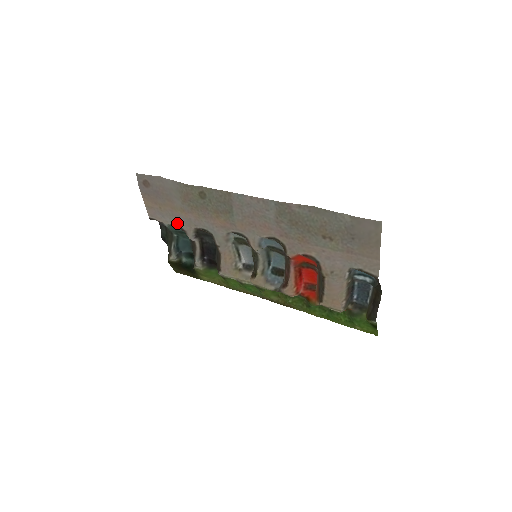
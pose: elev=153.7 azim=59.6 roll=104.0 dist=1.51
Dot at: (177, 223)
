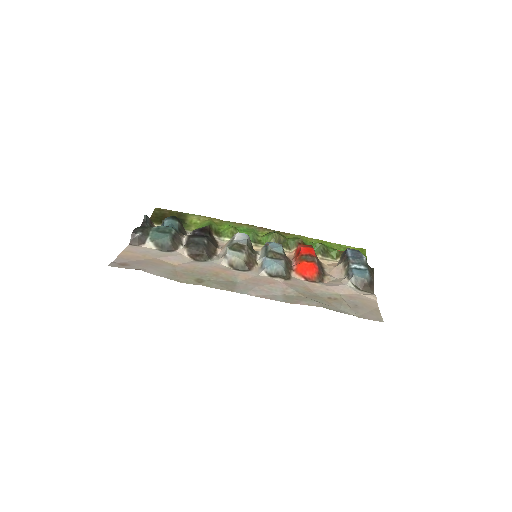
Dot at: (166, 253)
